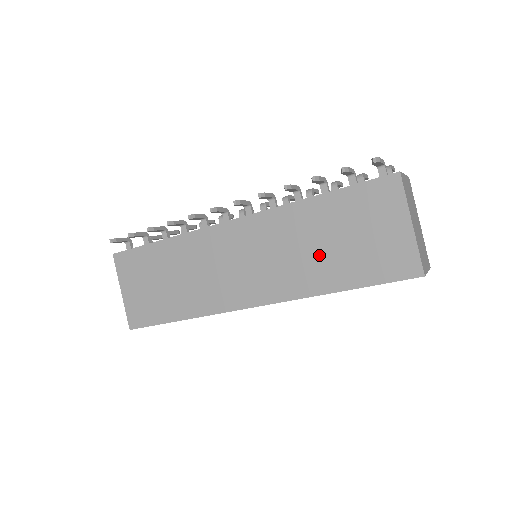
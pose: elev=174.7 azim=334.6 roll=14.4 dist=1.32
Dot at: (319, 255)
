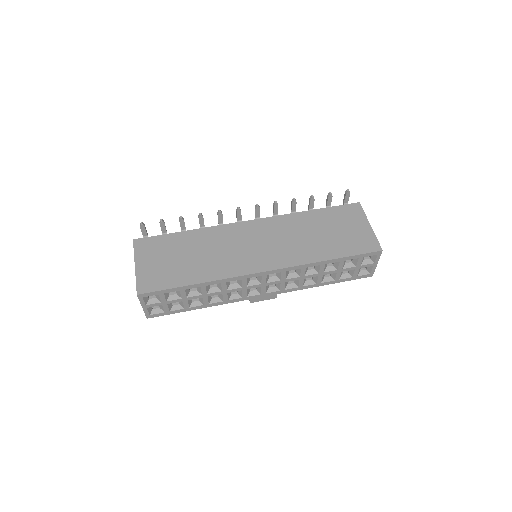
Dot at: (314, 240)
